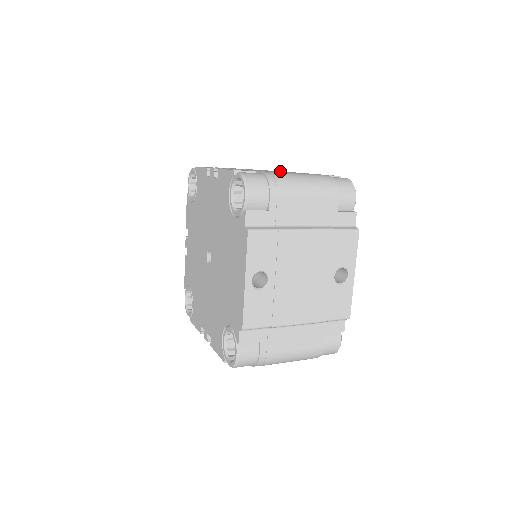
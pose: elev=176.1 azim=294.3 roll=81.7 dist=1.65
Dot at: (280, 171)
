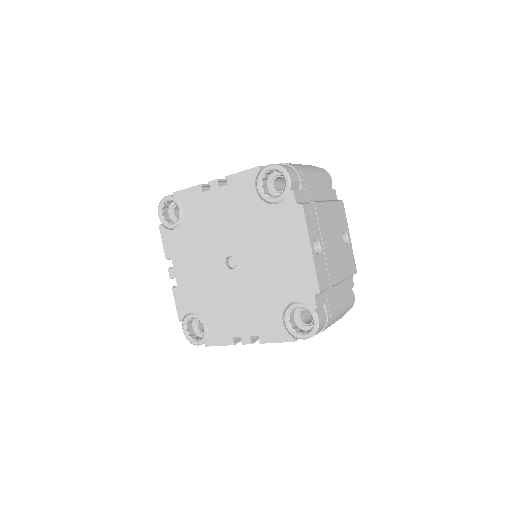
Dot at: occluded
